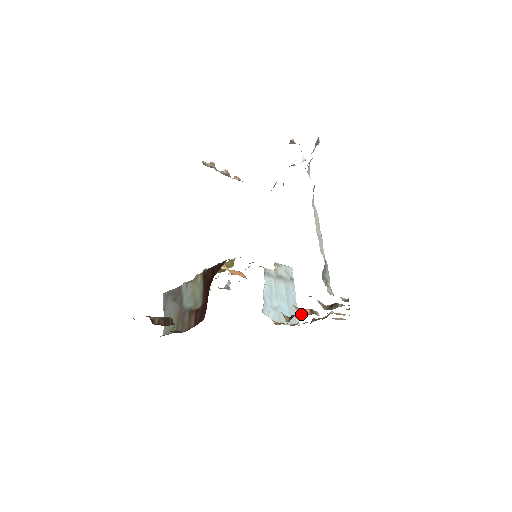
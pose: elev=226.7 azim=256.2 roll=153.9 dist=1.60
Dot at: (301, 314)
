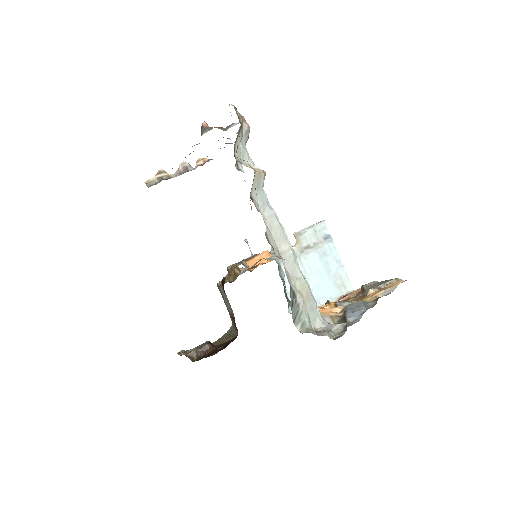
Dot at: occluded
